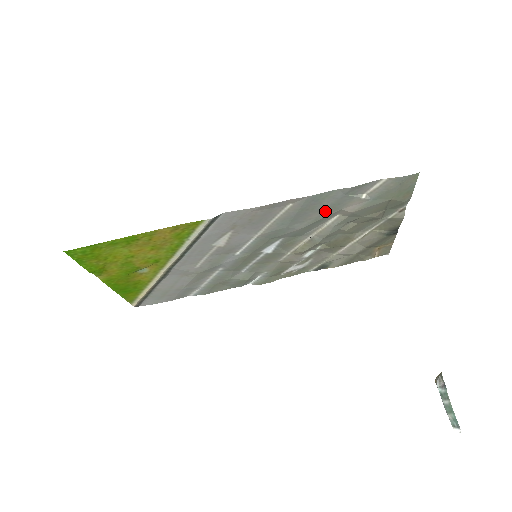
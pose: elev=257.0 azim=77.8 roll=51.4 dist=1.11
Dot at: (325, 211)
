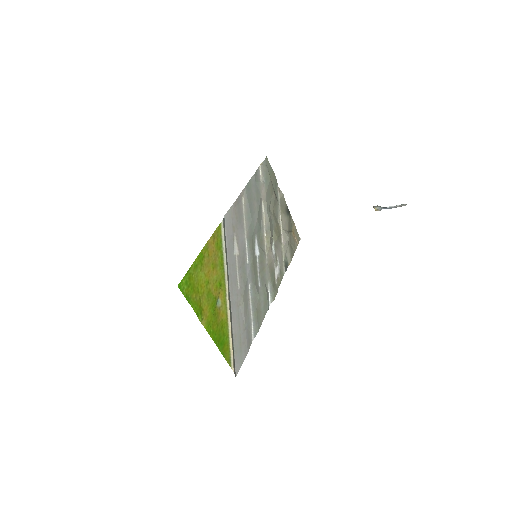
Dot at: (257, 199)
